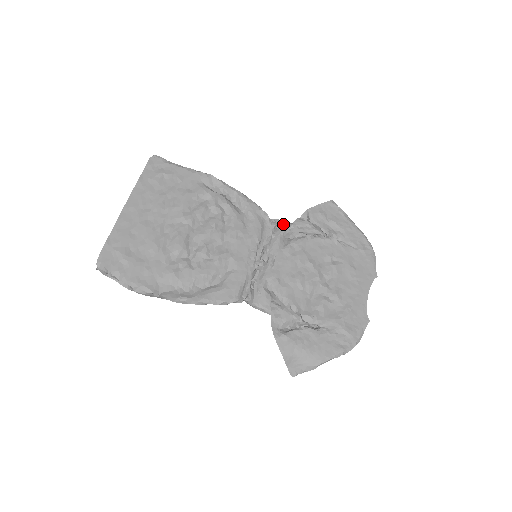
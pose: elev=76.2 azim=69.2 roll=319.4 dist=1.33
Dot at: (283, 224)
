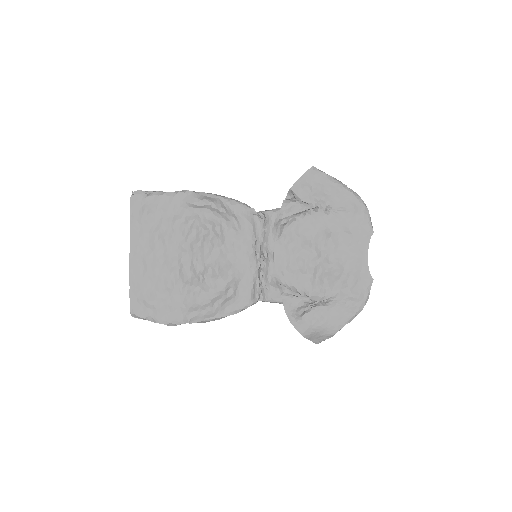
Dot at: (271, 214)
